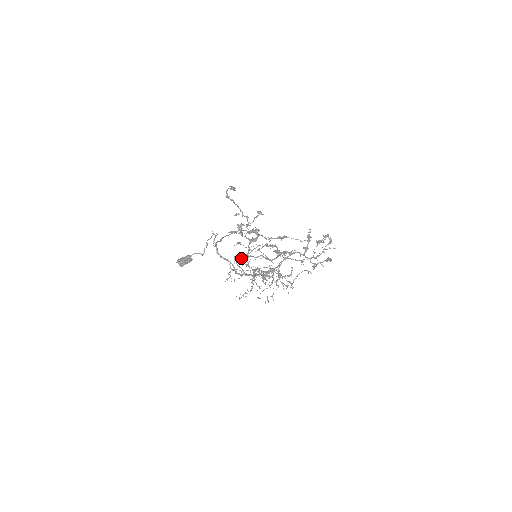
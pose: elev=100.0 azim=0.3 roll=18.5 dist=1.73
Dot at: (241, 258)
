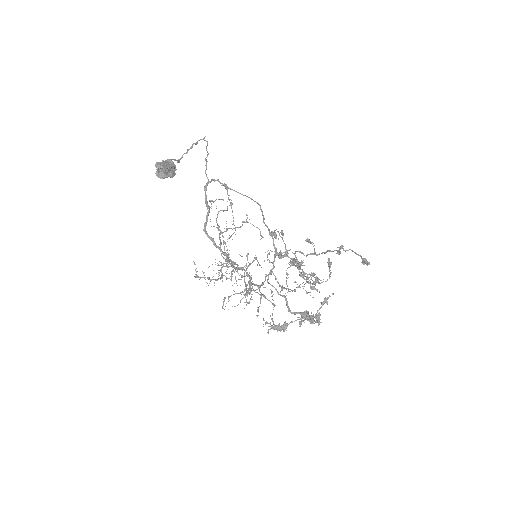
Dot at: (212, 201)
